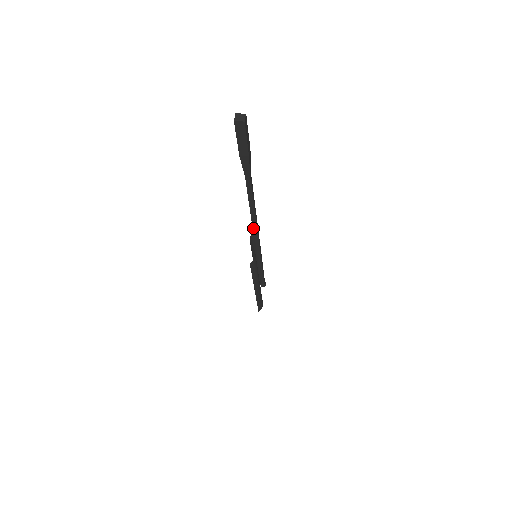
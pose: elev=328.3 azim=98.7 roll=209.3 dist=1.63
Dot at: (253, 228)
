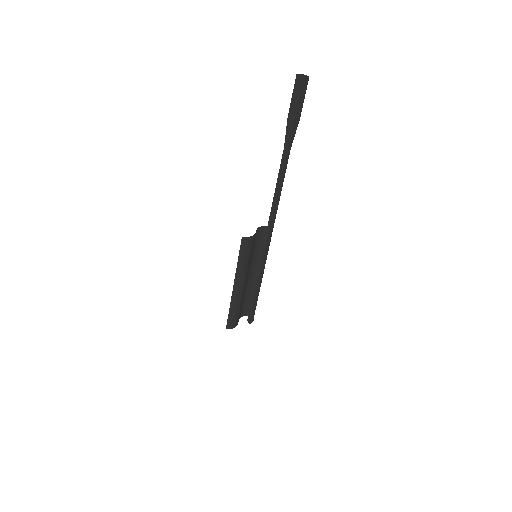
Dot at: (269, 223)
